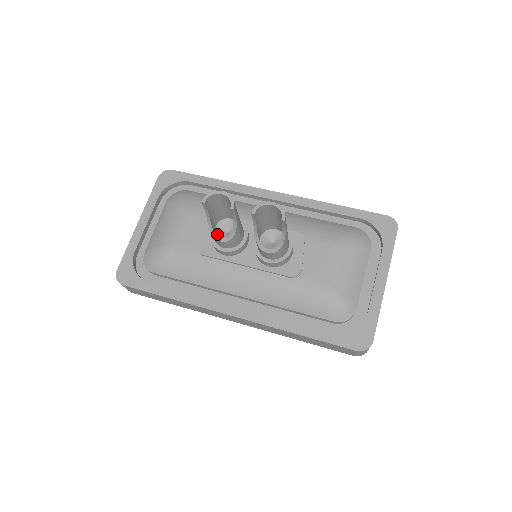
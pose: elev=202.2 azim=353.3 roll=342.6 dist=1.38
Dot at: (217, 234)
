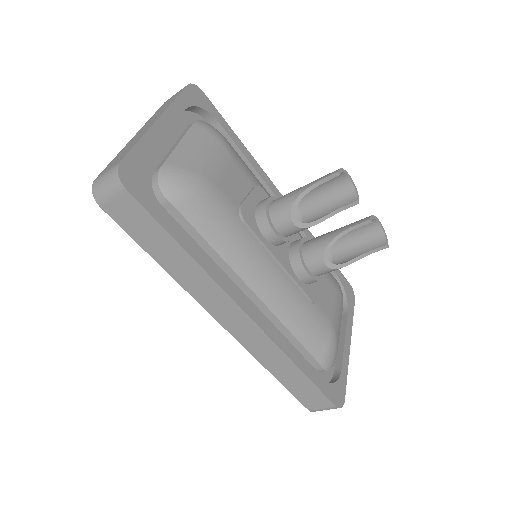
Dot at: (284, 211)
